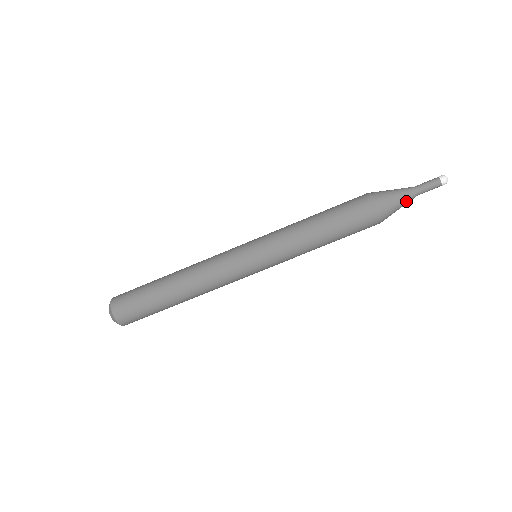
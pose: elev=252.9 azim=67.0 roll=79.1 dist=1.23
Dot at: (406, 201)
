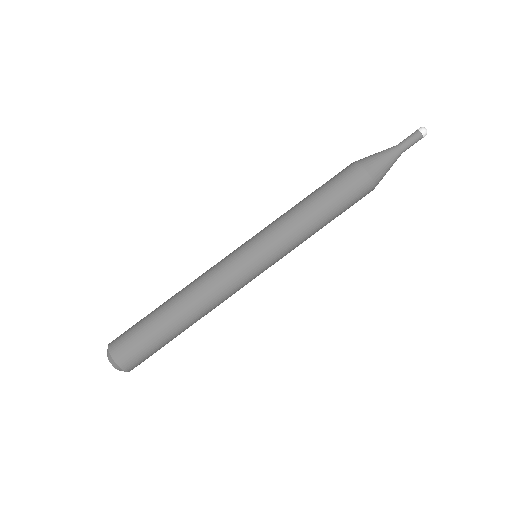
Dot at: (393, 159)
